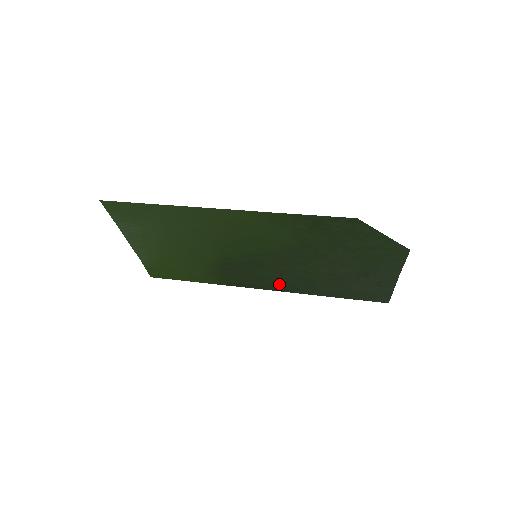
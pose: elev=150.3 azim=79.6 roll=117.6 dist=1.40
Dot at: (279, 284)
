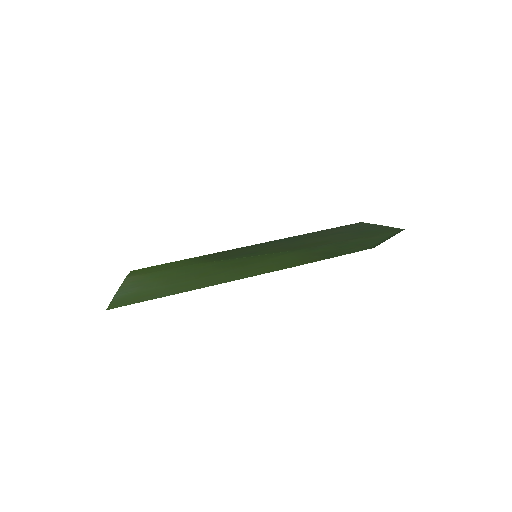
Dot at: (266, 244)
